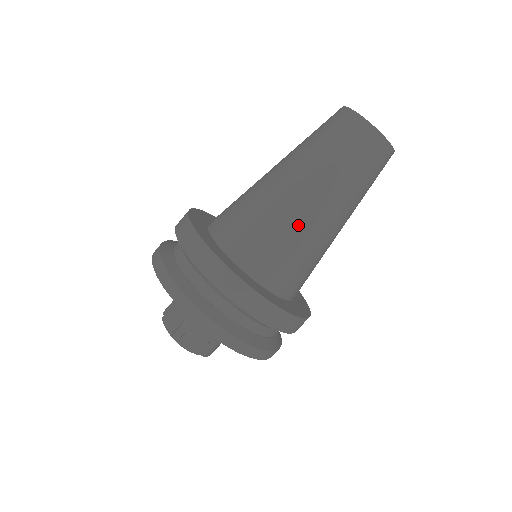
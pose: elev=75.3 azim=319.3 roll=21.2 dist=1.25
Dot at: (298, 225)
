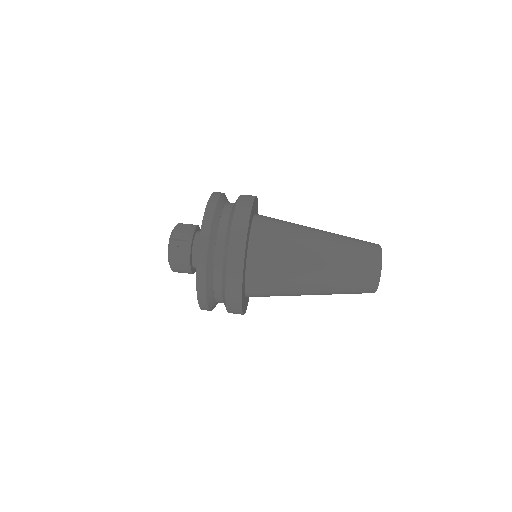
Dot at: (300, 233)
